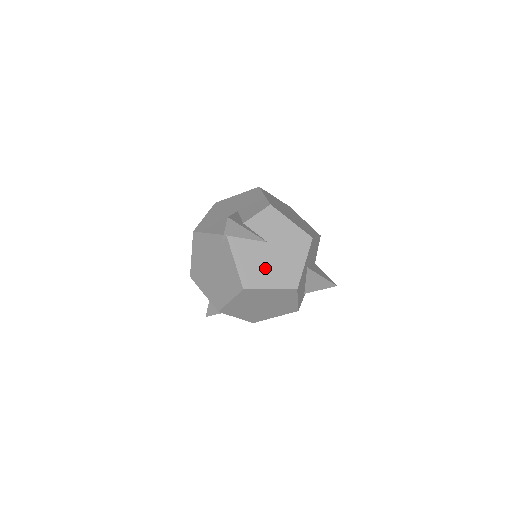
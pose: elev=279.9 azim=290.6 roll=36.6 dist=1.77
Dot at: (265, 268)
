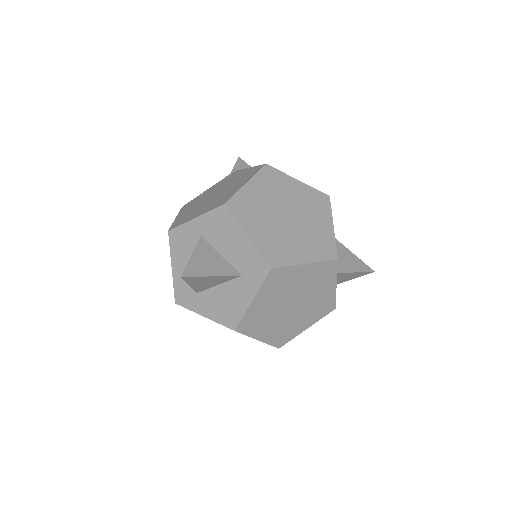
Dot at: occluded
